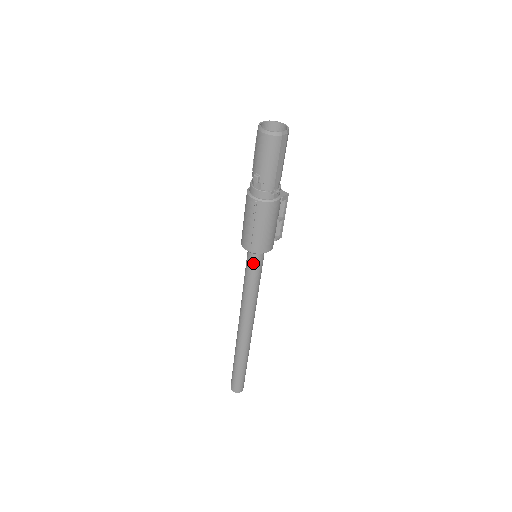
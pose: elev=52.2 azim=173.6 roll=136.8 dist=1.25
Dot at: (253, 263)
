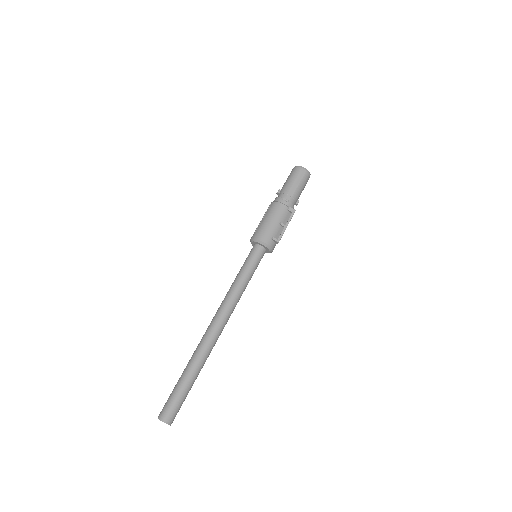
Dot at: (250, 254)
